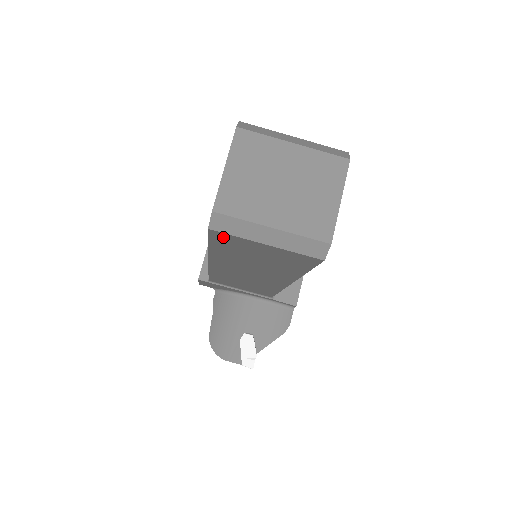
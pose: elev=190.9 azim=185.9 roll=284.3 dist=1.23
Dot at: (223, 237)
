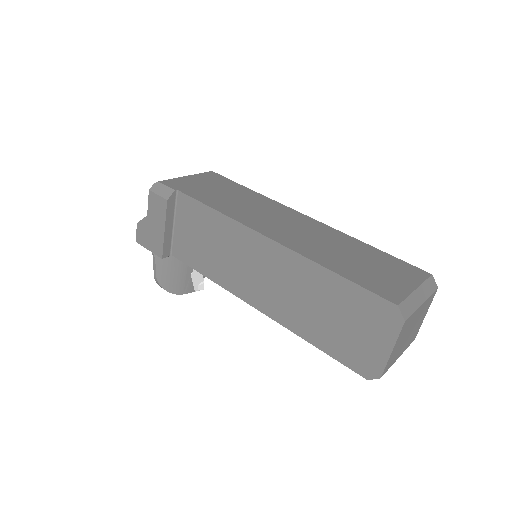
Dot at: occluded
